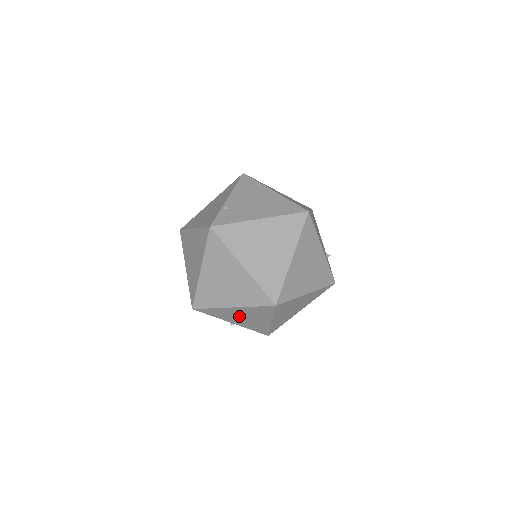
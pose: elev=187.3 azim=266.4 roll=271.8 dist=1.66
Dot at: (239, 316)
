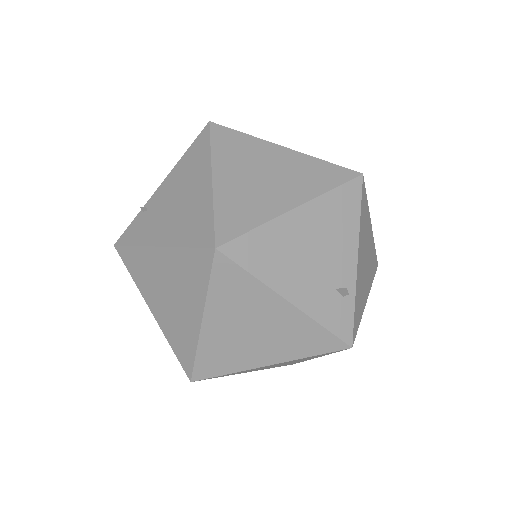
Dot at: occluded
